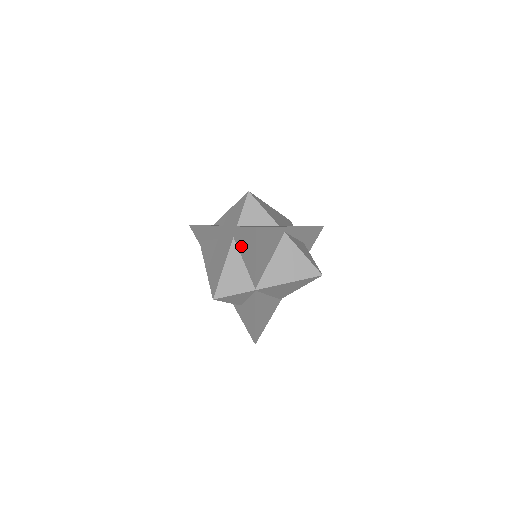
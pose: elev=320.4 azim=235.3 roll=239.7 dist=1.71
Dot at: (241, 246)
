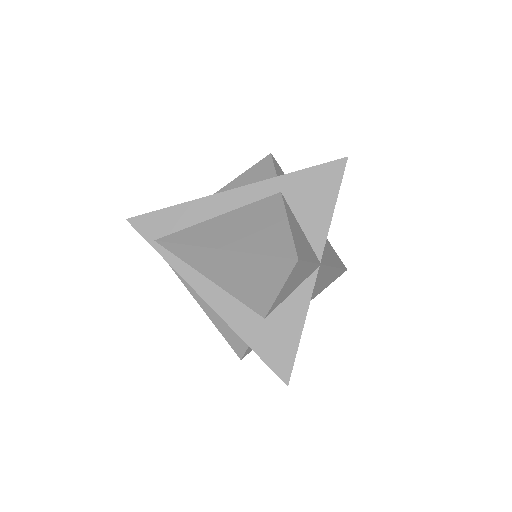
Dot at: (300, 200)
